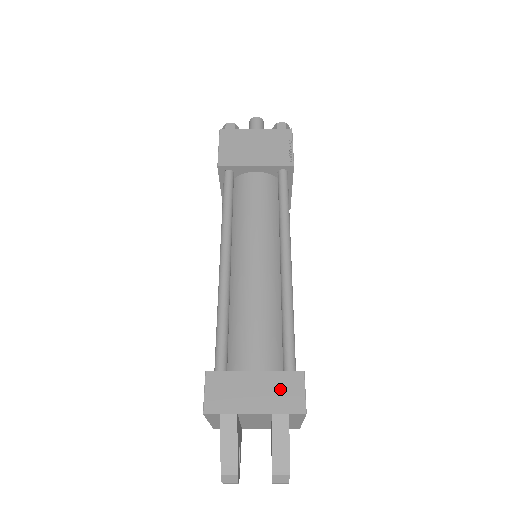
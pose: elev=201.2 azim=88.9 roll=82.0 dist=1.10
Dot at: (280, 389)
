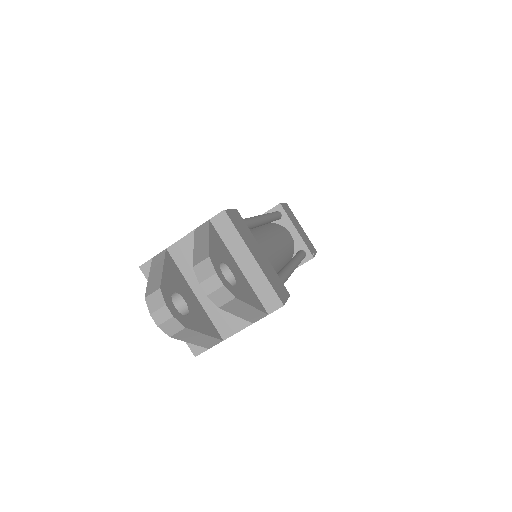
Dot at: occluded
